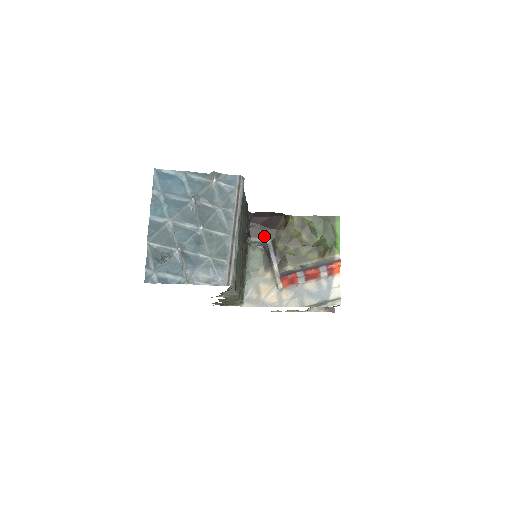
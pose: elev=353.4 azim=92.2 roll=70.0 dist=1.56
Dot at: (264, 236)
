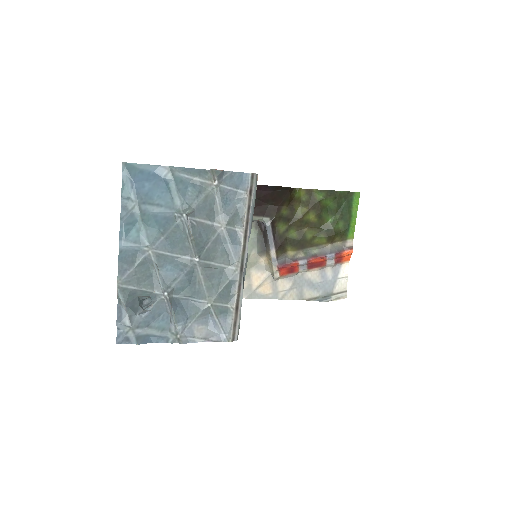
Dot at: (262, 214)
